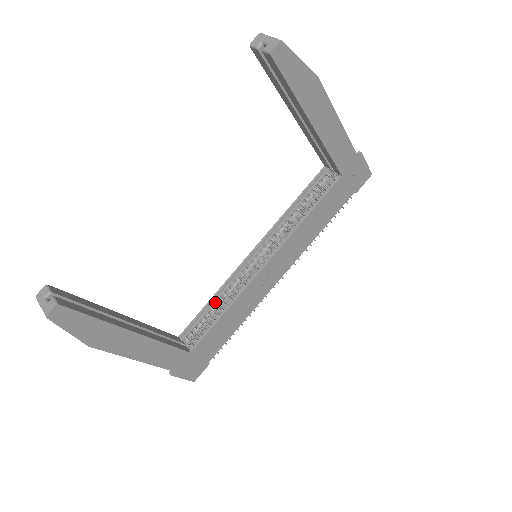
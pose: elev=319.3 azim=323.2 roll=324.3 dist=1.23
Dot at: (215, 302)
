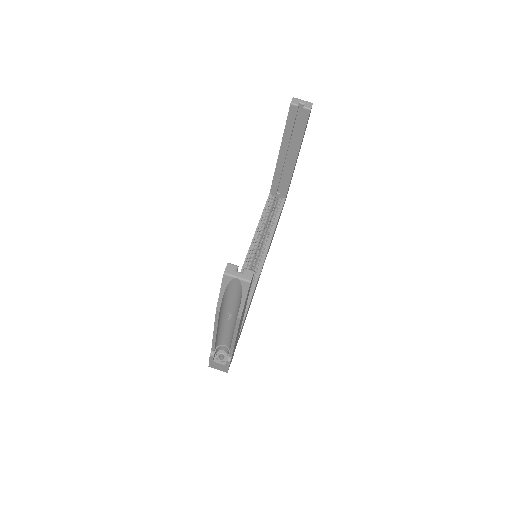
Dot at: occluded
